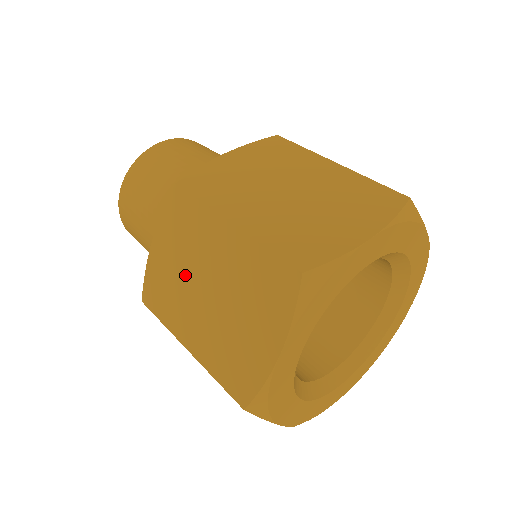
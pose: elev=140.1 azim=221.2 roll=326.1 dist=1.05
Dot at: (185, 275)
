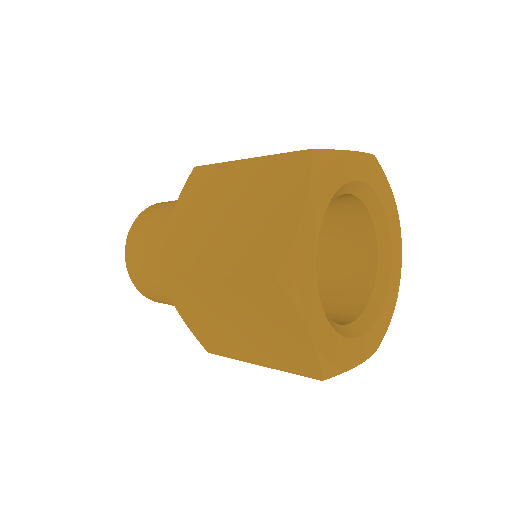
Dot at: (205, 218)
